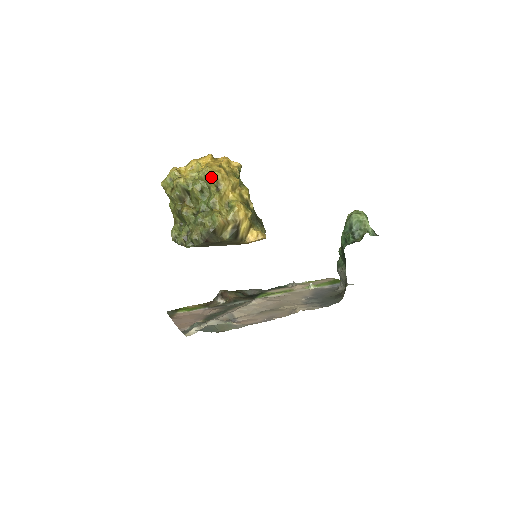
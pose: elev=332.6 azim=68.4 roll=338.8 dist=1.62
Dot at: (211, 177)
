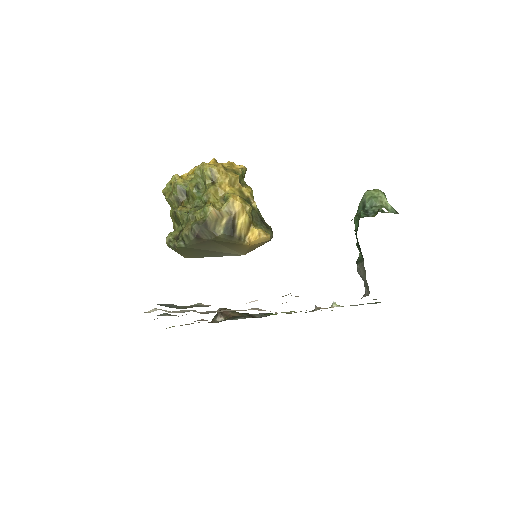
Dot at: (206, 169)
